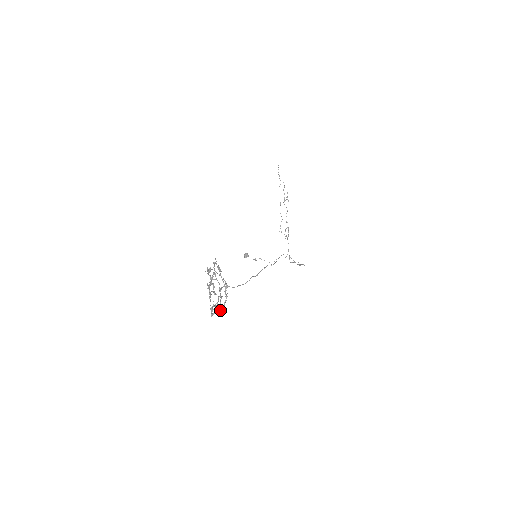
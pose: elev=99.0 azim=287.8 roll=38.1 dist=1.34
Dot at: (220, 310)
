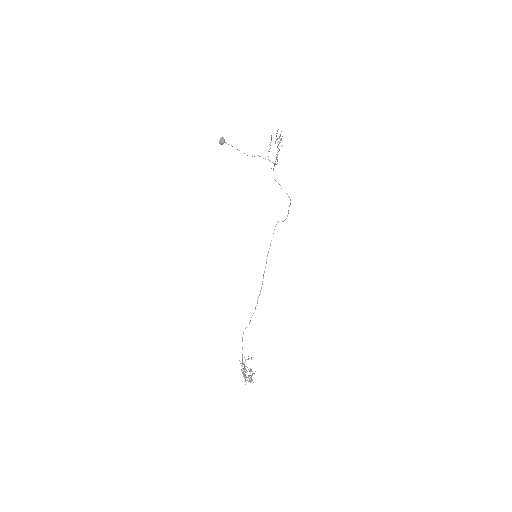
Dot at: (250, 378)
